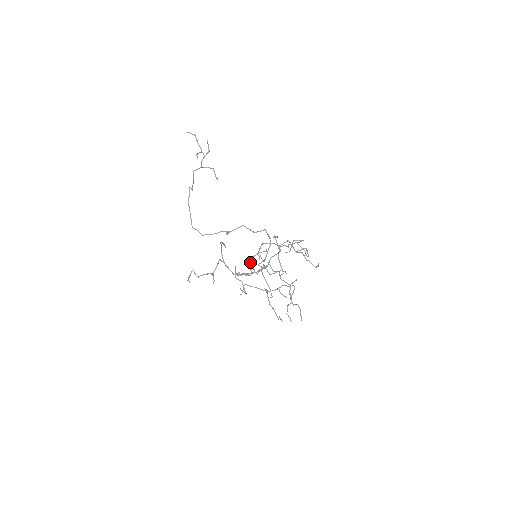
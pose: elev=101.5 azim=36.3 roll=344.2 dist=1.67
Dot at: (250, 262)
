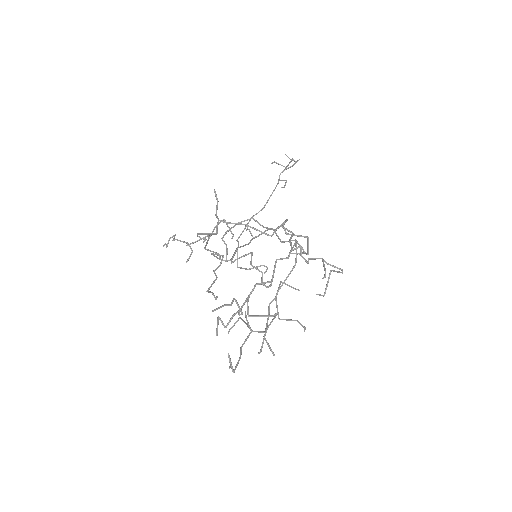
Dot at: (236, 249)
